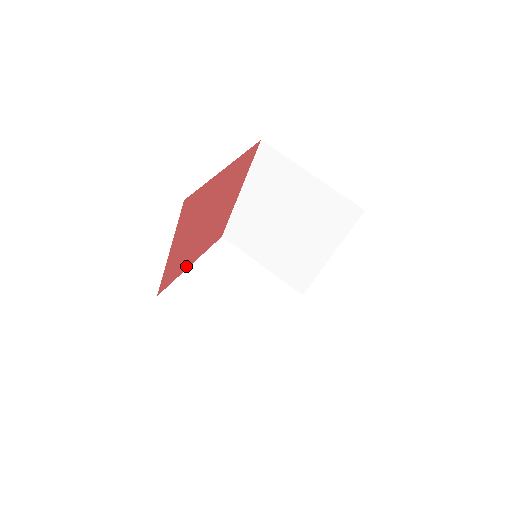
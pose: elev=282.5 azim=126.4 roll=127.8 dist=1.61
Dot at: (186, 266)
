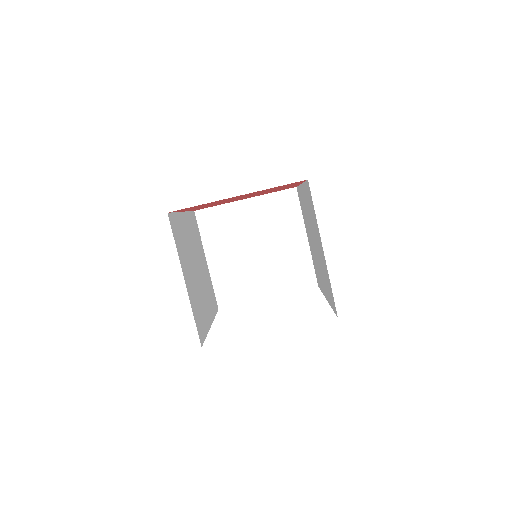
Dot at: occluded
